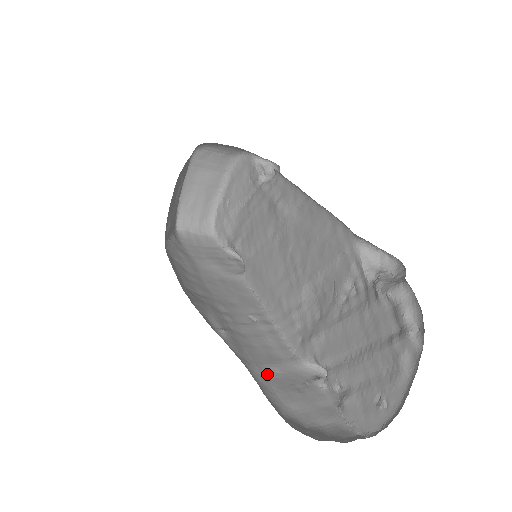
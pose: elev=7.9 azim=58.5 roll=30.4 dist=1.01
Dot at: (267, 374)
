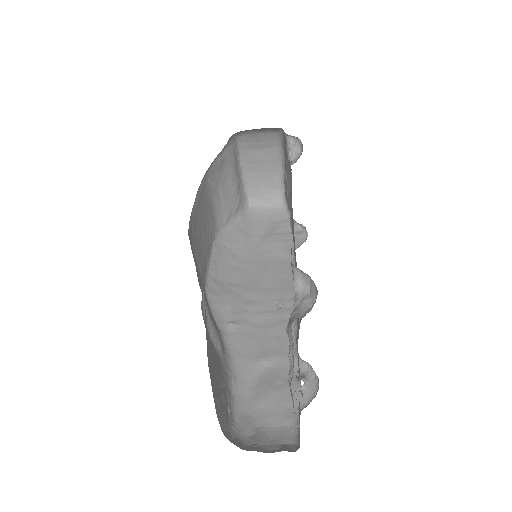
Dot at: (256, 368)
